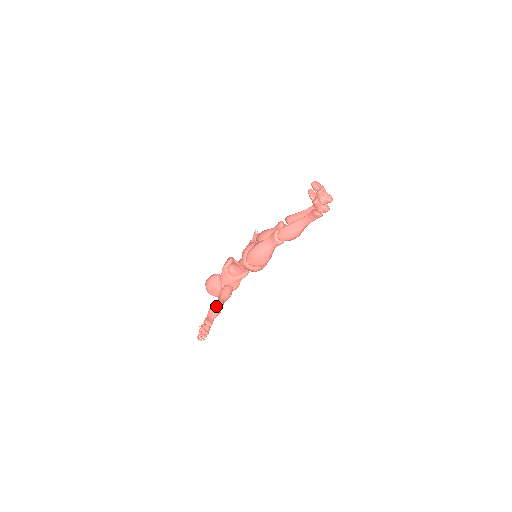
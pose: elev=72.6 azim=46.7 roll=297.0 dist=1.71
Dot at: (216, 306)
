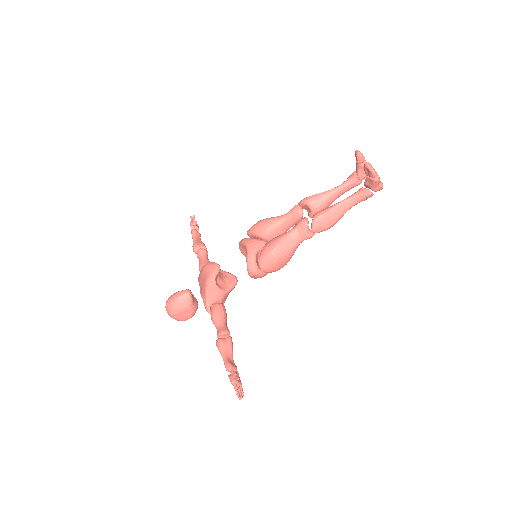
Dot at: (226, 339)
